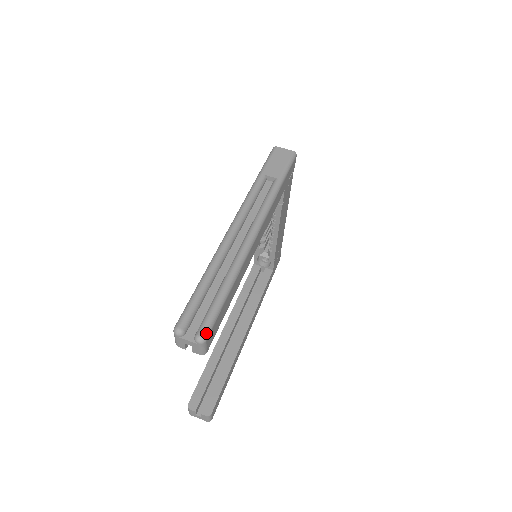
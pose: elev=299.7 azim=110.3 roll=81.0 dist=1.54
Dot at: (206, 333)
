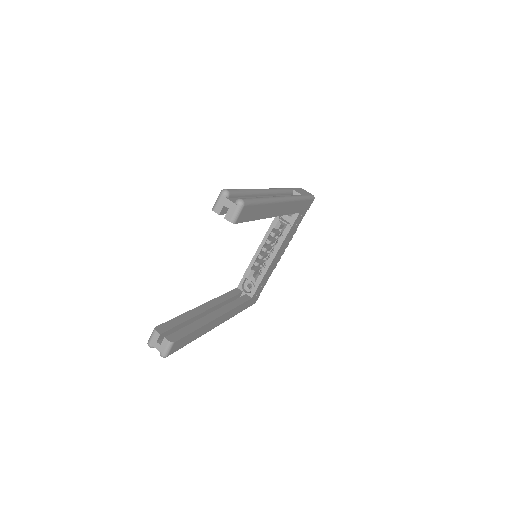
Dot at: (246, 201)
